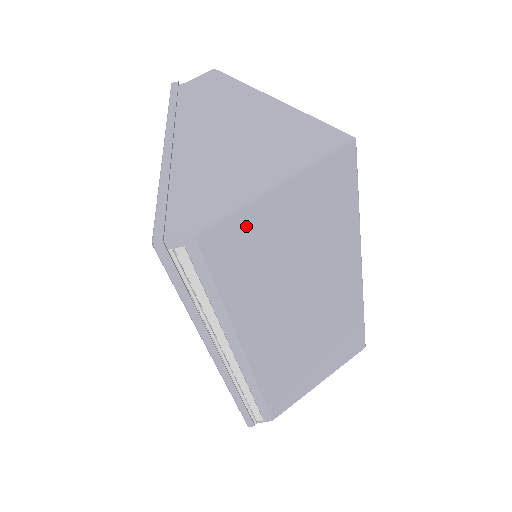
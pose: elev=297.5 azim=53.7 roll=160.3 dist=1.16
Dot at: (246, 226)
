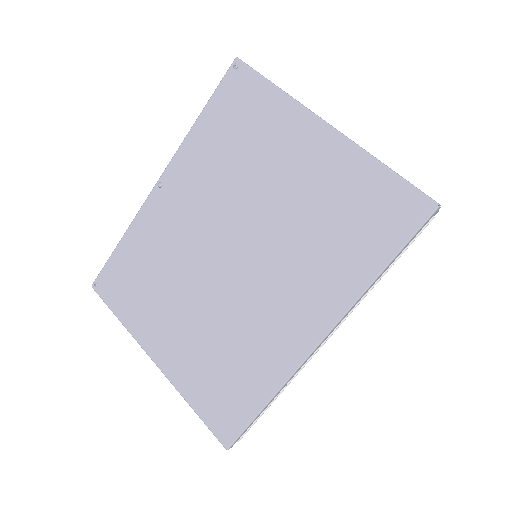
Dot at: occluded
